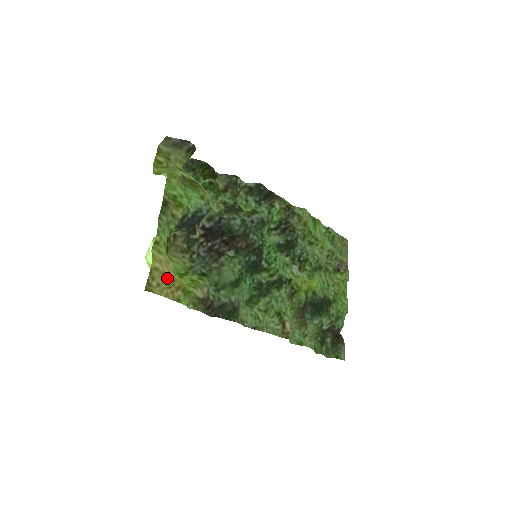
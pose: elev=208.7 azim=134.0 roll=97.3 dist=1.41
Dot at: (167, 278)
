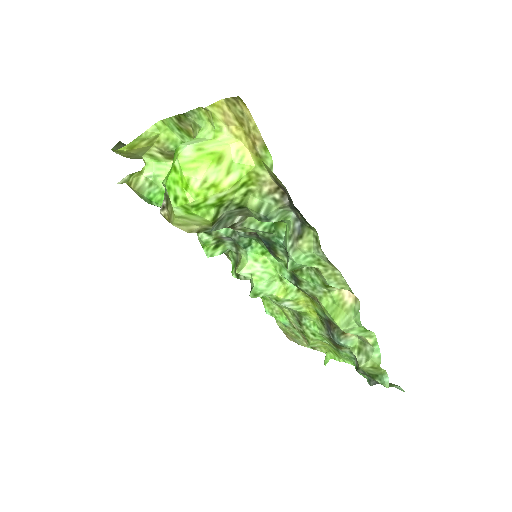
Dot at: (241, 124)
